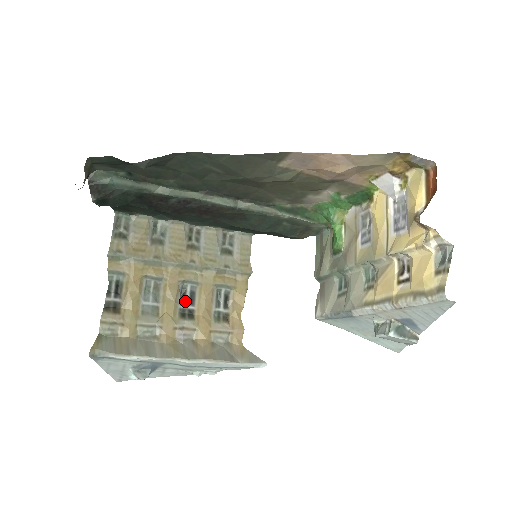
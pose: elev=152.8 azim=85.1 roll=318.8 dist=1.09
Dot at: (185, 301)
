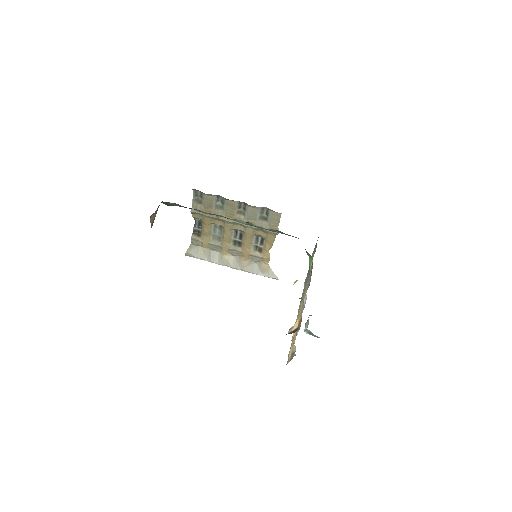
Dot at: (237, 237)
